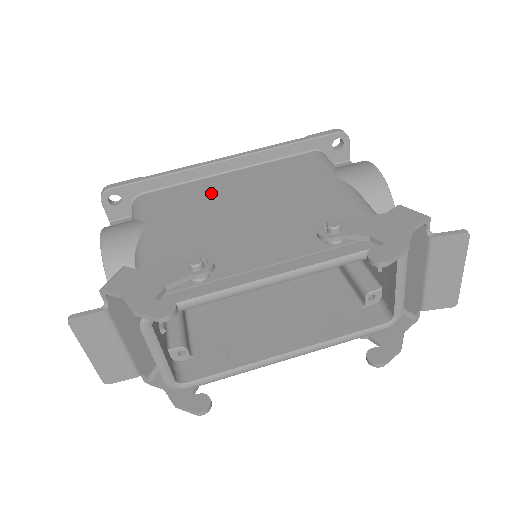
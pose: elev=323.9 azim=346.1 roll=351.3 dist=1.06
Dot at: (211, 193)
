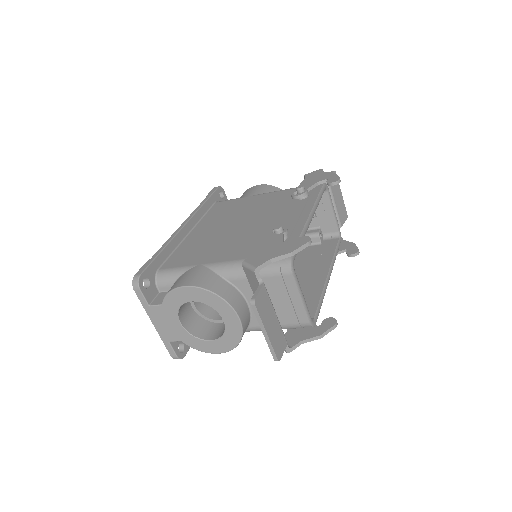
Dot at: (203, 238)
